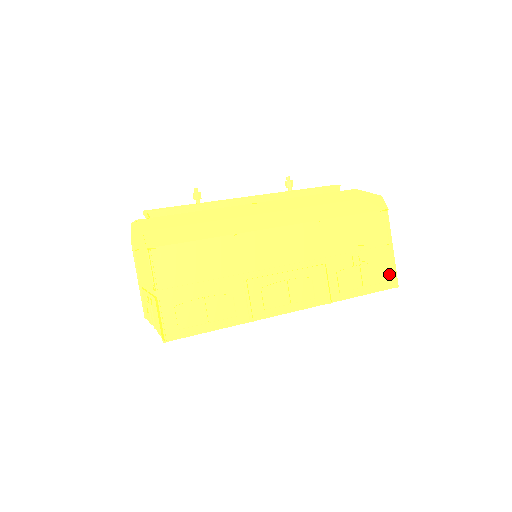
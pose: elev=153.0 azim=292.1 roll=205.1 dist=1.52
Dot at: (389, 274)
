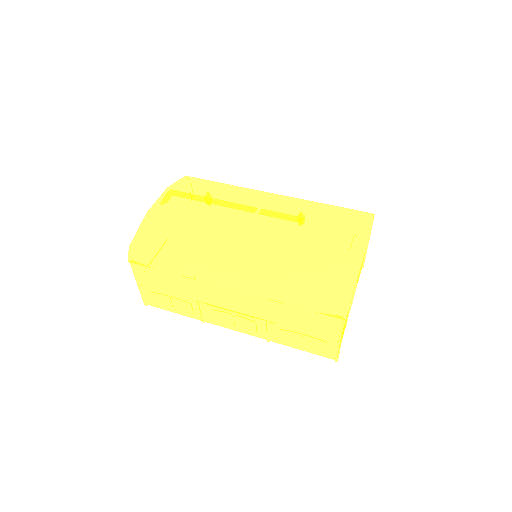
Dot at: (332, 351)
